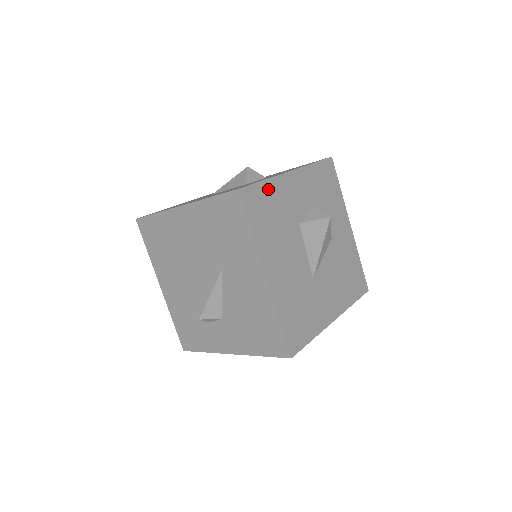
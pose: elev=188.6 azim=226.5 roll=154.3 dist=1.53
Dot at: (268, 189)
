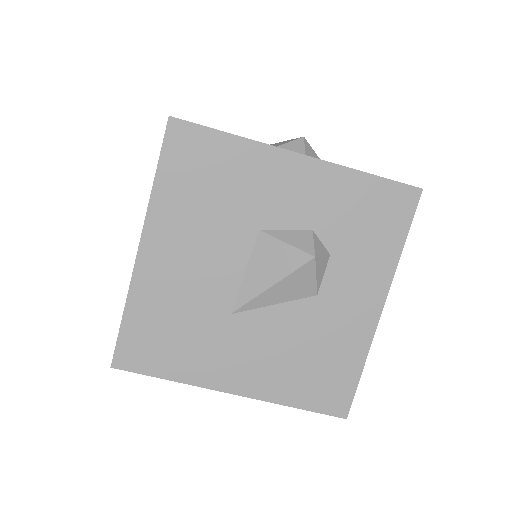
Dot at: (229, 149)
